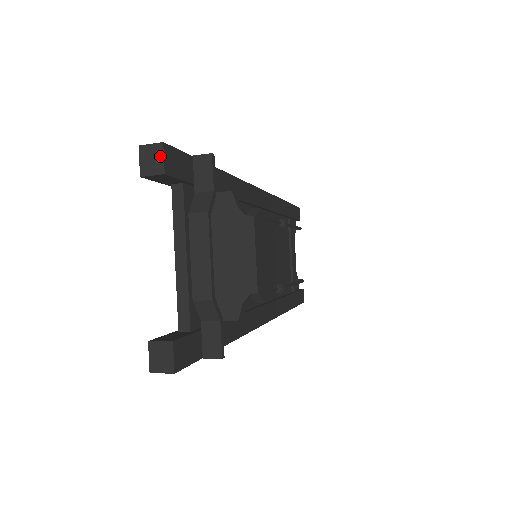
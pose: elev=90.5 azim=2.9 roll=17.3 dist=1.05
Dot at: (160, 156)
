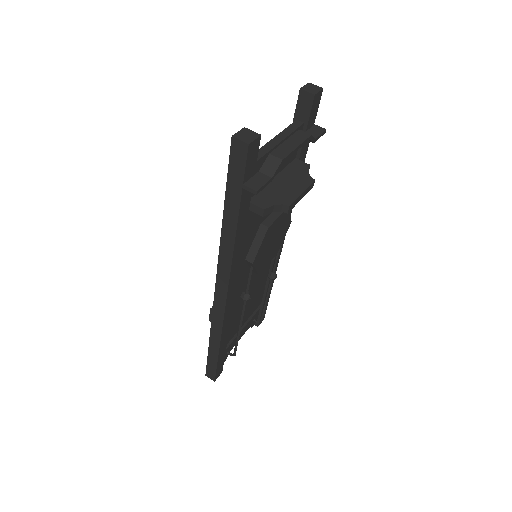
Dot at: (318, 90)
